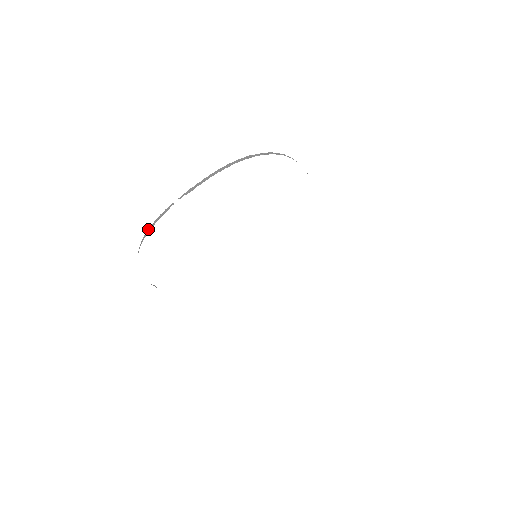
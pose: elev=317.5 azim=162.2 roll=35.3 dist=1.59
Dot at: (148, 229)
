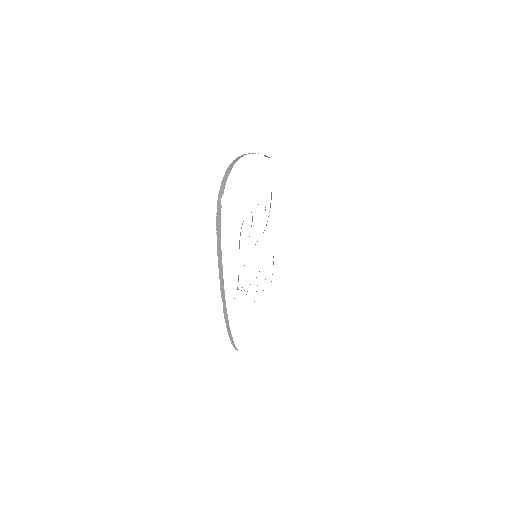
Dot at: occluded
